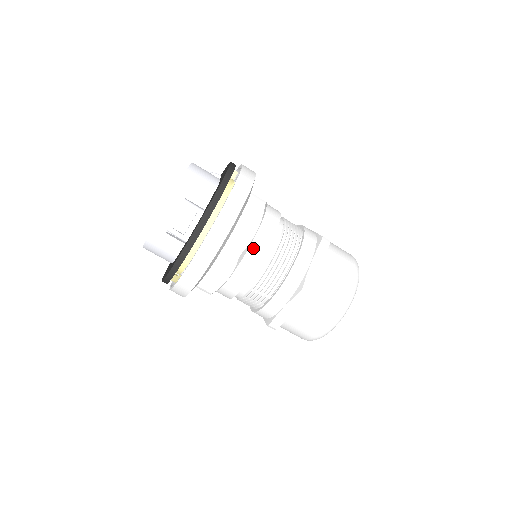
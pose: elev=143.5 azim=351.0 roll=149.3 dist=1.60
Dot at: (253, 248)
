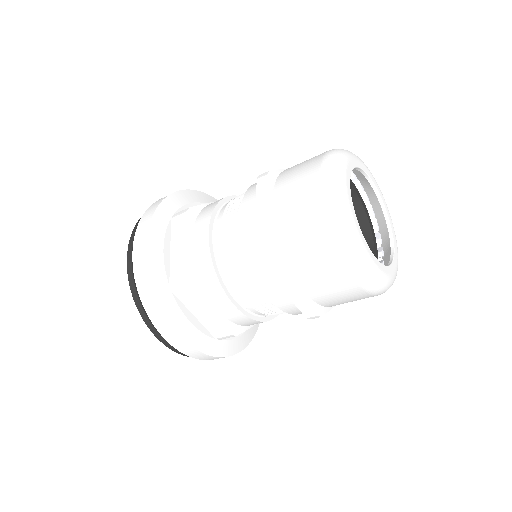
Dot at: (207, 207)
